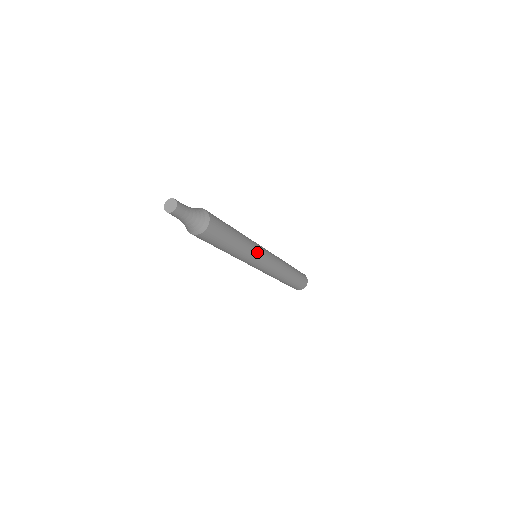
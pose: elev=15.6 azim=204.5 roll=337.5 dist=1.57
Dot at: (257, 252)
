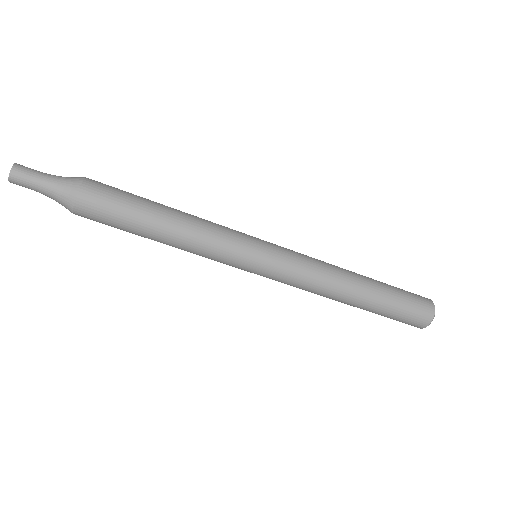
Dot at: (232, 237)
